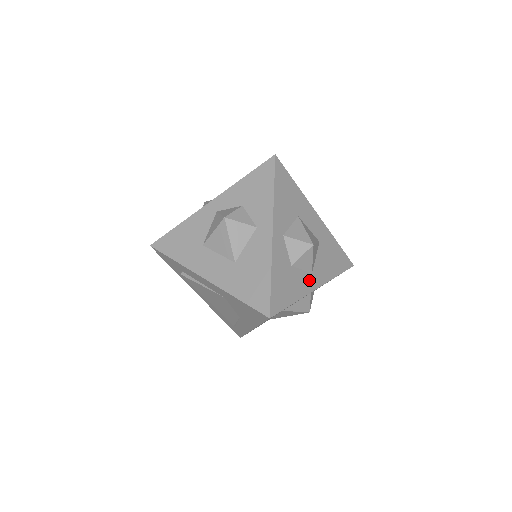
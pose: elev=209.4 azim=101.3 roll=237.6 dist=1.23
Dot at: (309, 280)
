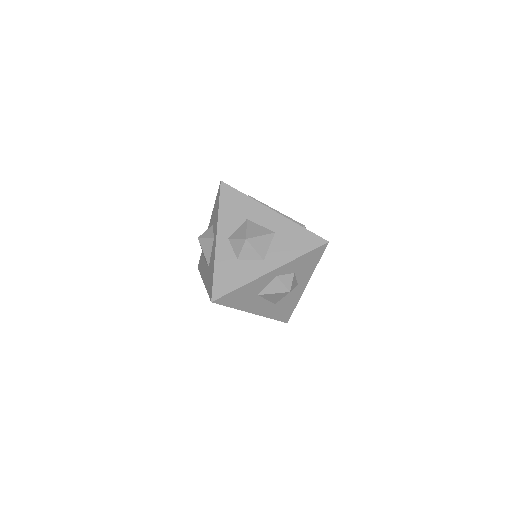
Dot at: (260, 267)
